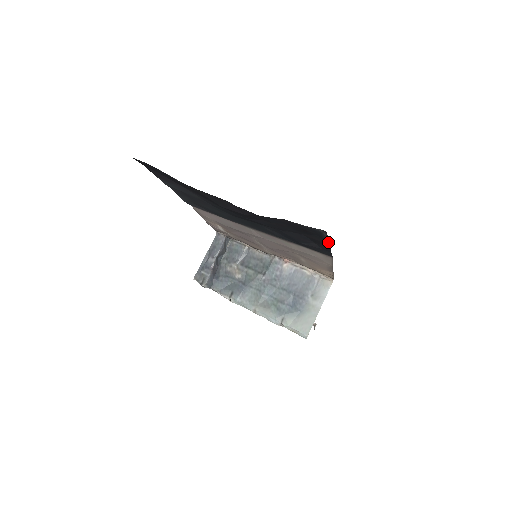
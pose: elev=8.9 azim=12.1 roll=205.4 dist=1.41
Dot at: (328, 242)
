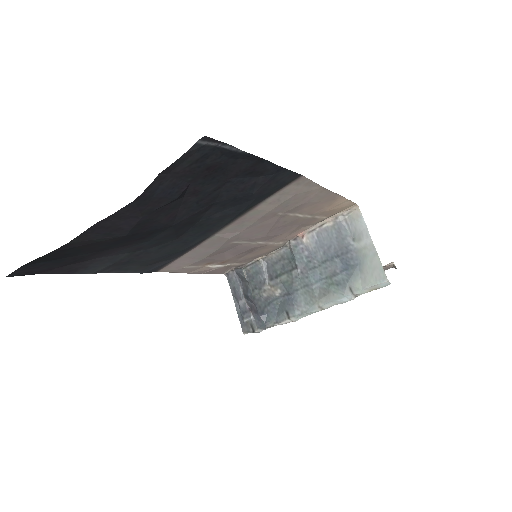
Dot at: (249, 155)
